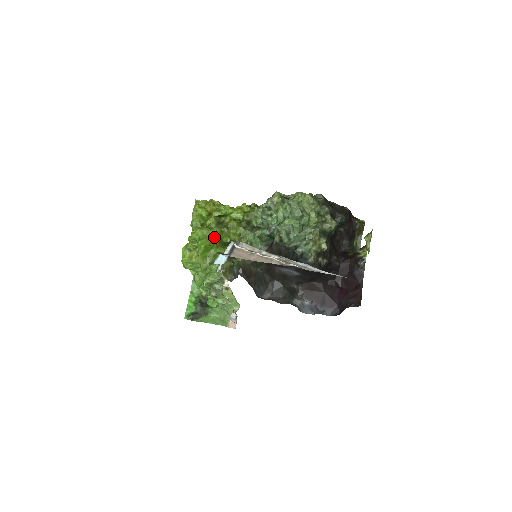
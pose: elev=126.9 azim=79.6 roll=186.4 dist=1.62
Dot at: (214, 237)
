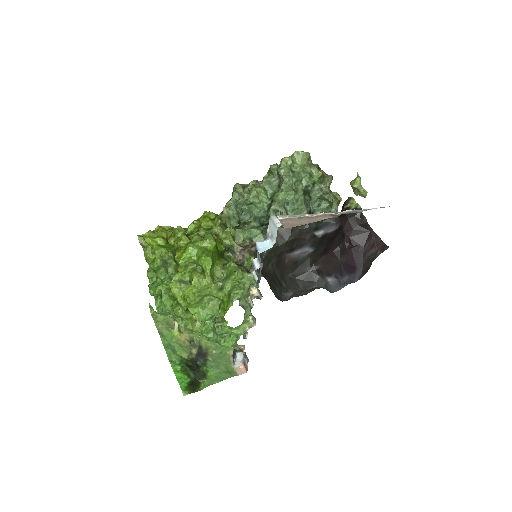
Dot at: (214, 245)
